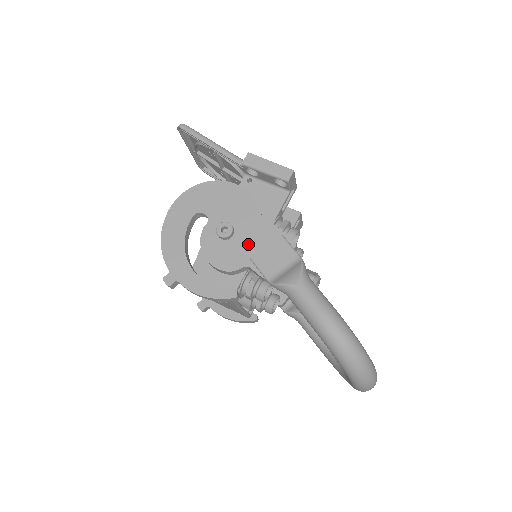
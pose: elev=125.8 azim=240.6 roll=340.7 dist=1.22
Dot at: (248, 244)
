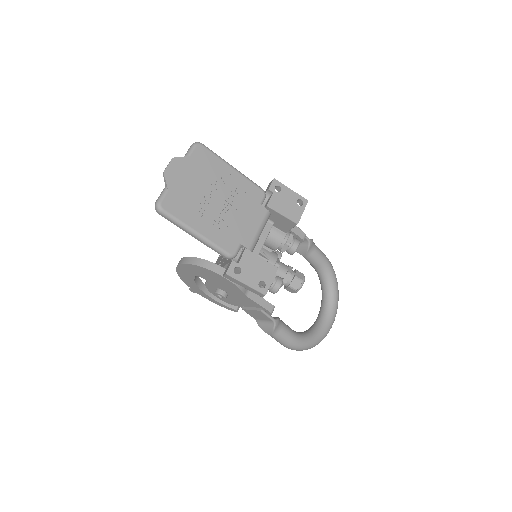
Dot at: (239, 301)
